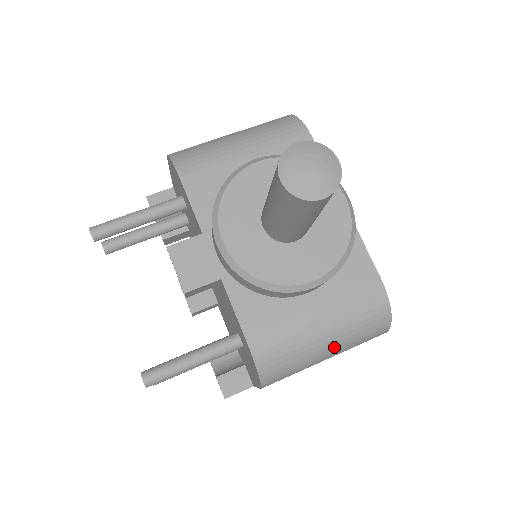
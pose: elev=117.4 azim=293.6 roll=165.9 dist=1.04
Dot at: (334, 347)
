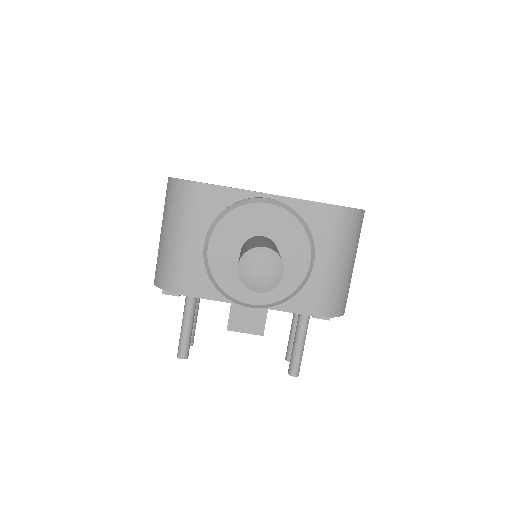
Dot at: (352, 258)
